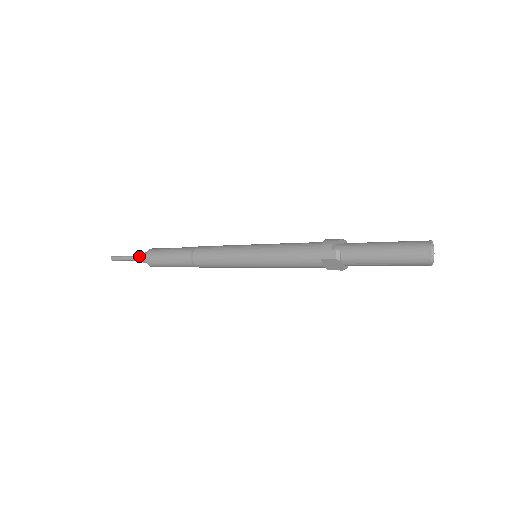
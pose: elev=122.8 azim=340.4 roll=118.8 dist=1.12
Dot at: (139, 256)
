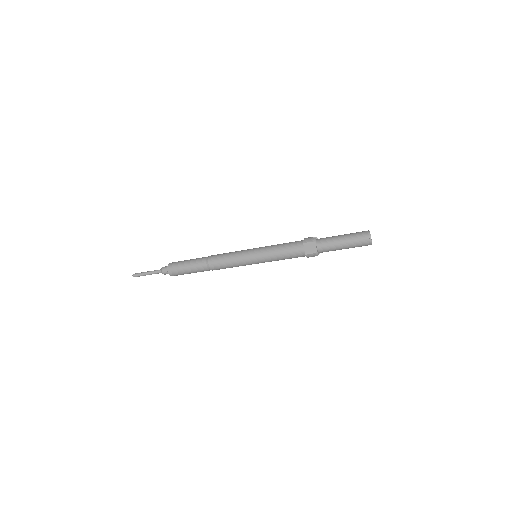
Dot at: (160, 269)
